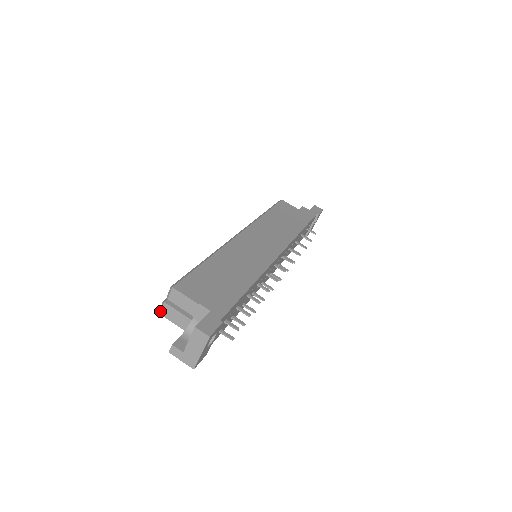
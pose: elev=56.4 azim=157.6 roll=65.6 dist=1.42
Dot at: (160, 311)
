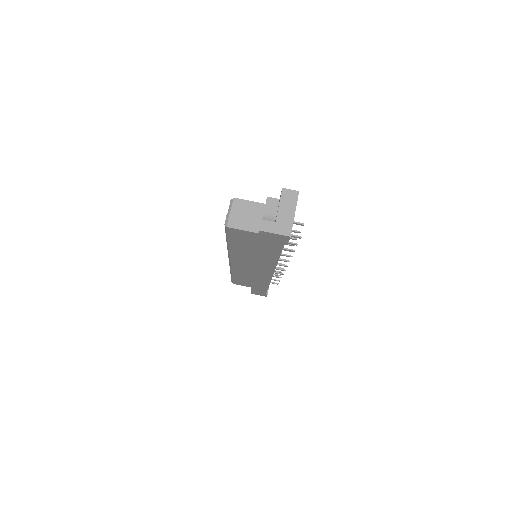
Dot at: (226, 224)
